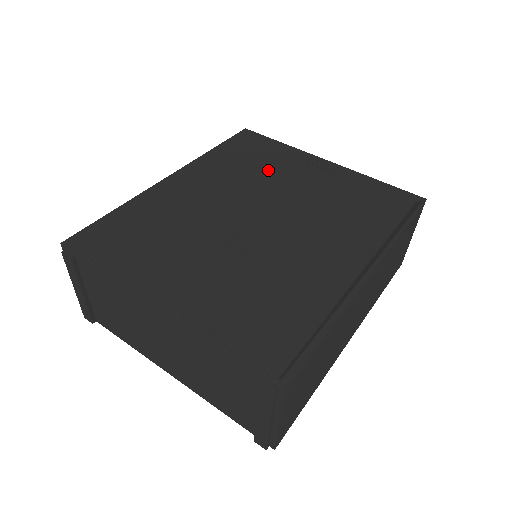
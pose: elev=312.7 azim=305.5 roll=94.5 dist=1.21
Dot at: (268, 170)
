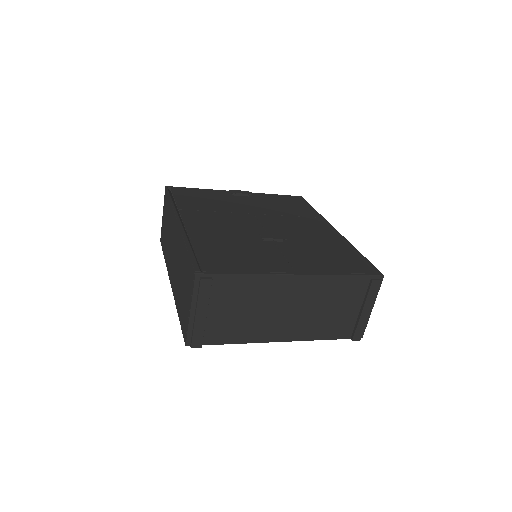
Dot at: (221, 203)
